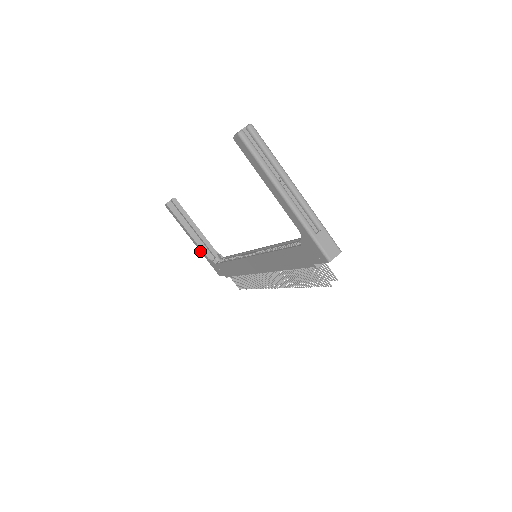
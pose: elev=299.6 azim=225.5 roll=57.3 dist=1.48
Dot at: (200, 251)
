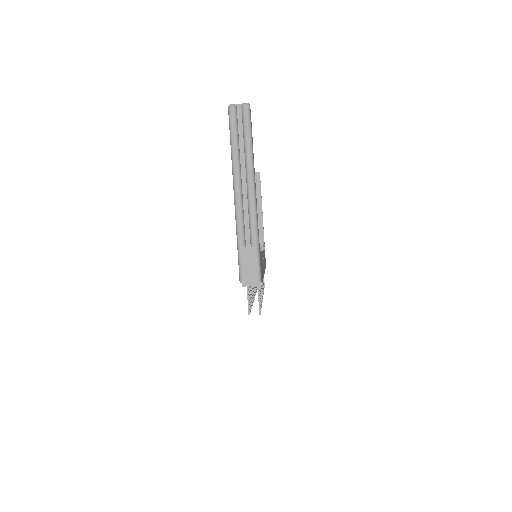
Dot at: occluded
